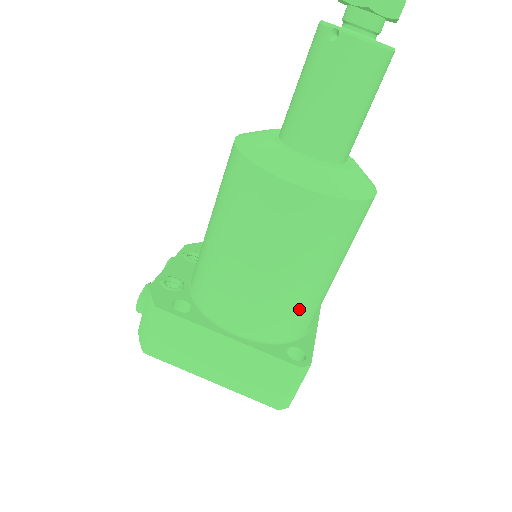
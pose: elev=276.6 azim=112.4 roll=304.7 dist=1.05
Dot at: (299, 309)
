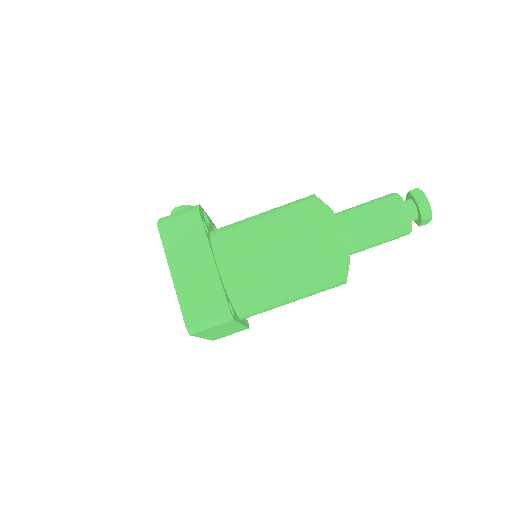
Dot at: (260, 288)
